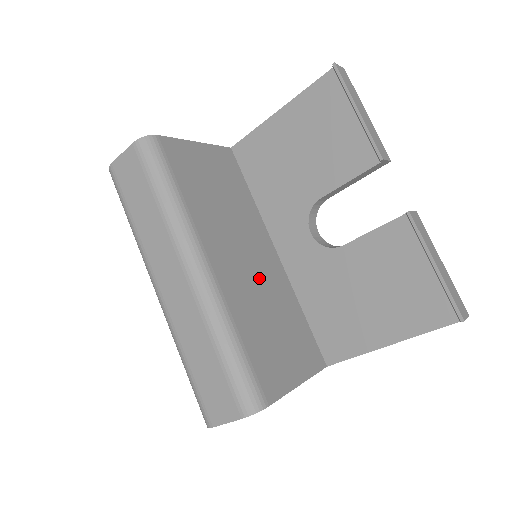
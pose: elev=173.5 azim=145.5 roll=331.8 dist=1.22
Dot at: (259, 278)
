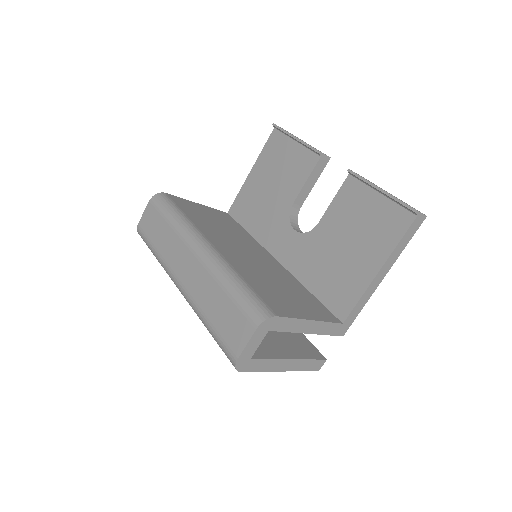
Dot at: (260, 264)
